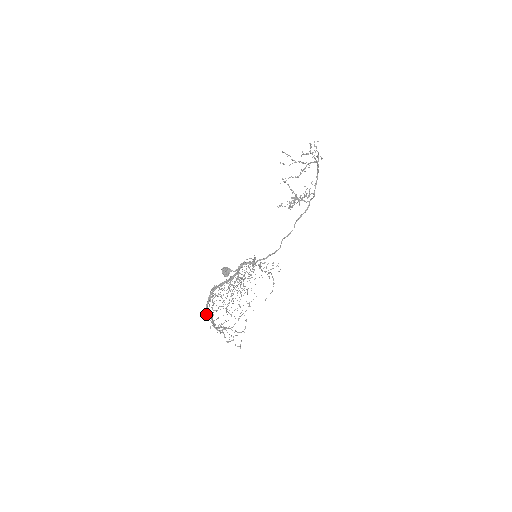
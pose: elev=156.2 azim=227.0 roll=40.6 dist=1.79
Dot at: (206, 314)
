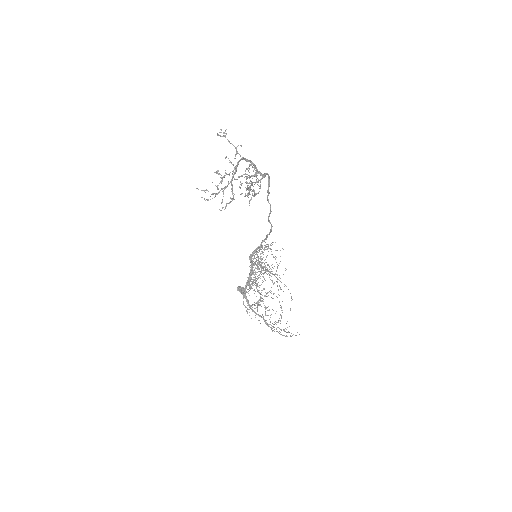
Dot at: (254, 312)
